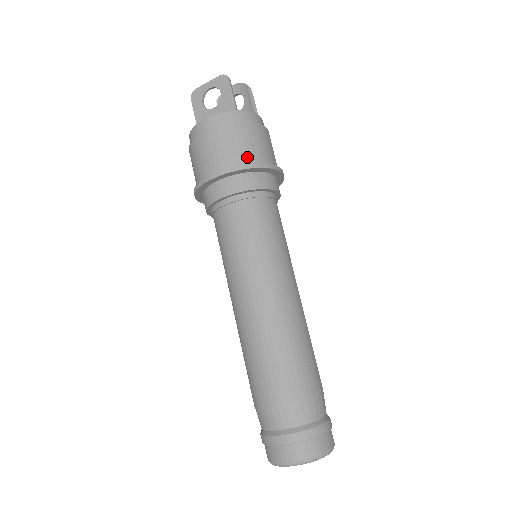
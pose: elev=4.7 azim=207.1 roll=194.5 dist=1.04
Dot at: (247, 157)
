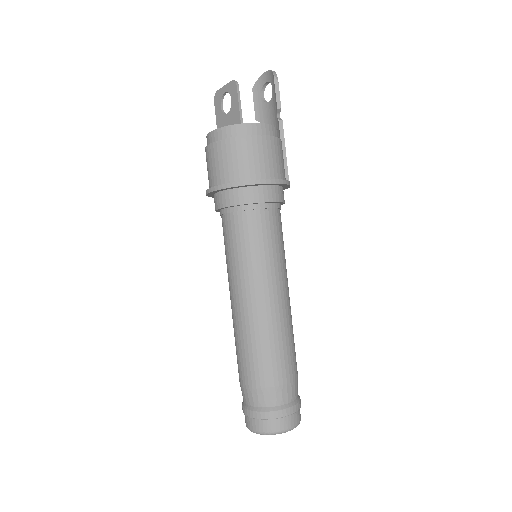
Dot at: (238, 174)
